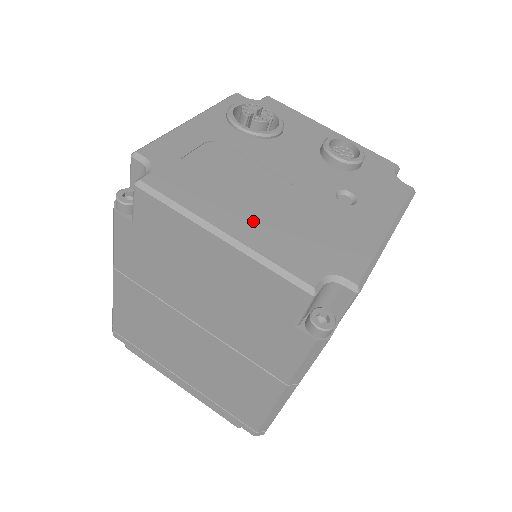
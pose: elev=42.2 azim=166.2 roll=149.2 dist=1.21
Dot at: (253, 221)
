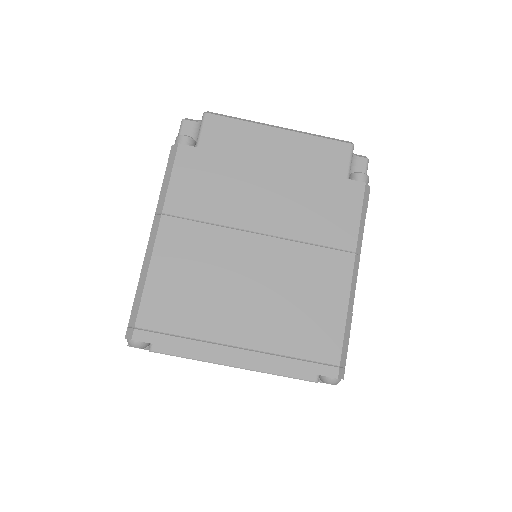
Dot at: occluded
